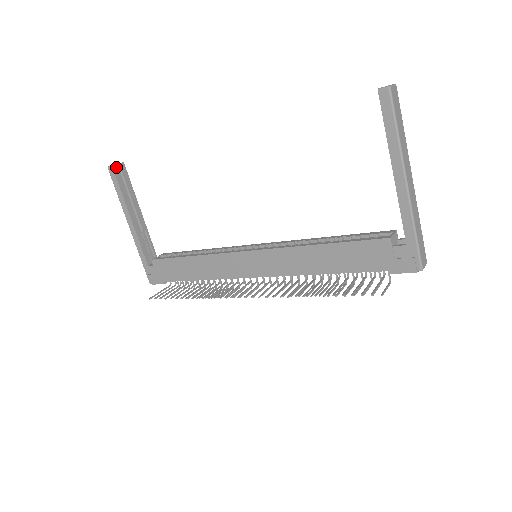
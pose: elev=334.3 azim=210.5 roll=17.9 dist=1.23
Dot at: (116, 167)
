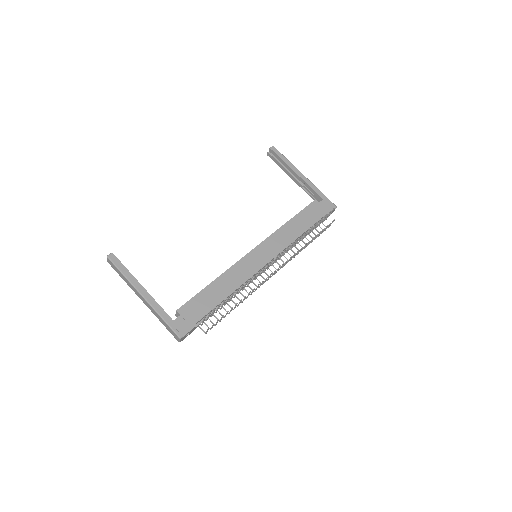
Dot at: (113, 255)
